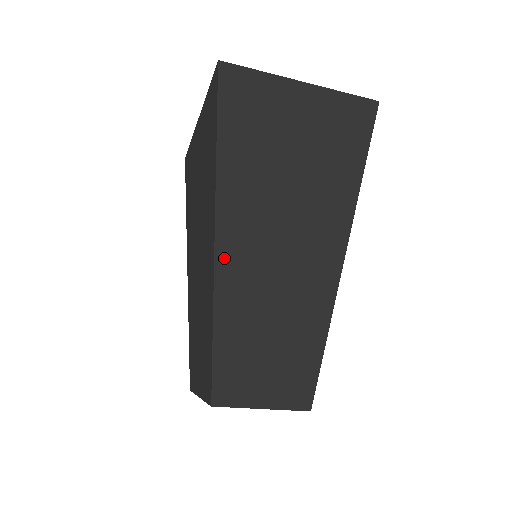
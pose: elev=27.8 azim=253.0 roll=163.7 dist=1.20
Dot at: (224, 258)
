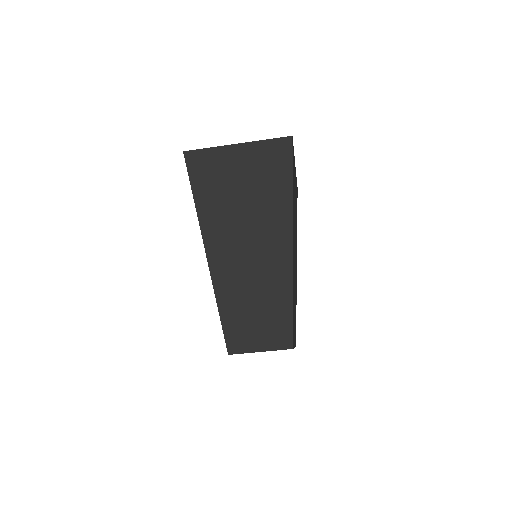
Dot at: (215, 266)
